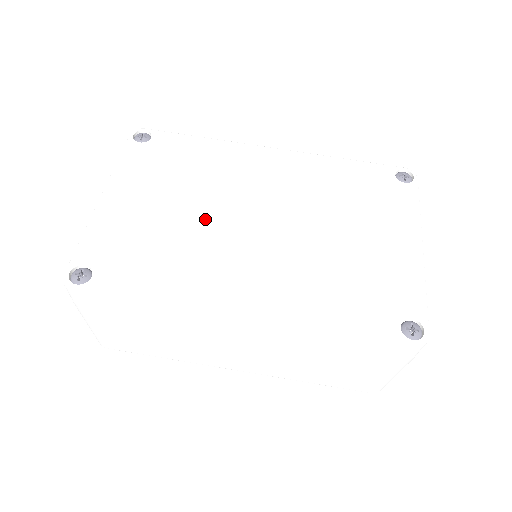
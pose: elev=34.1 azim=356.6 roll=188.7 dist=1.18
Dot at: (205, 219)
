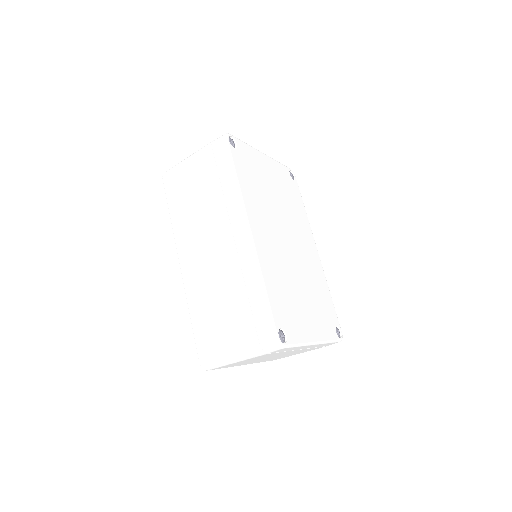
Dot at: (277, 210)
